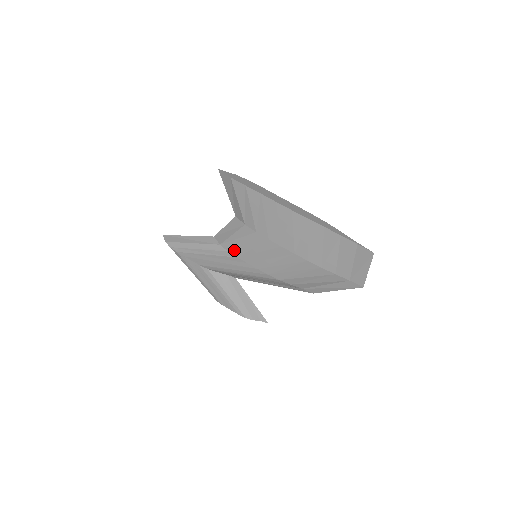
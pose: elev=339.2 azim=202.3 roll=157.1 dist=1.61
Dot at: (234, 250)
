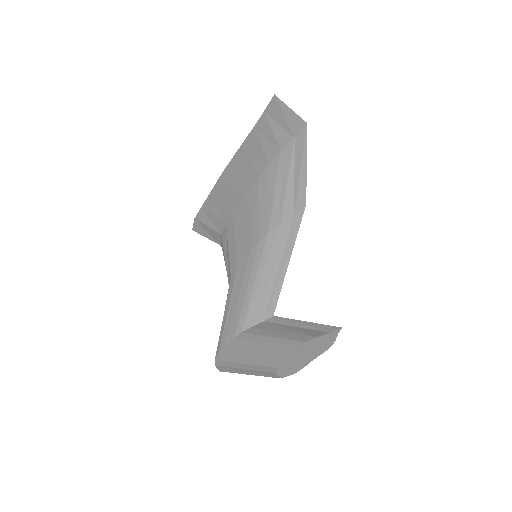
Dot at: (231, 268)
